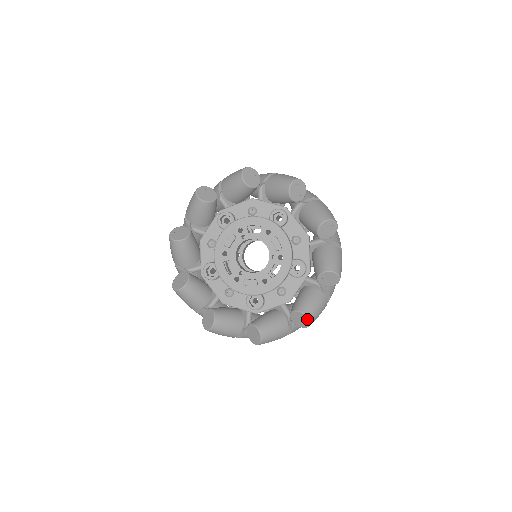
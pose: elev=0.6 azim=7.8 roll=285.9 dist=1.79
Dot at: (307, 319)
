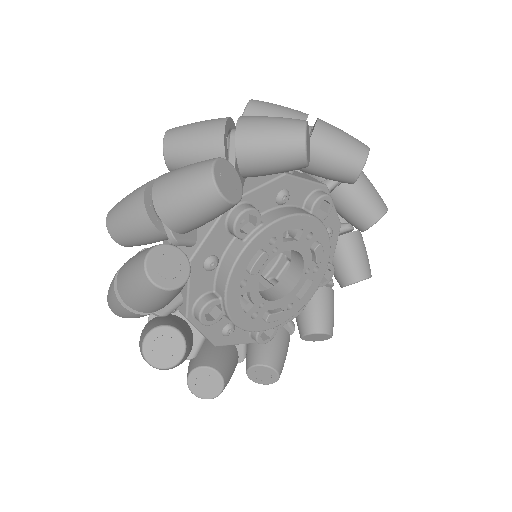
Dot at: (329, 338)
